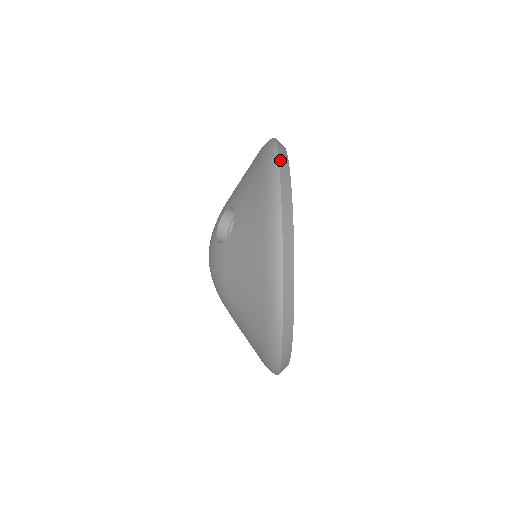
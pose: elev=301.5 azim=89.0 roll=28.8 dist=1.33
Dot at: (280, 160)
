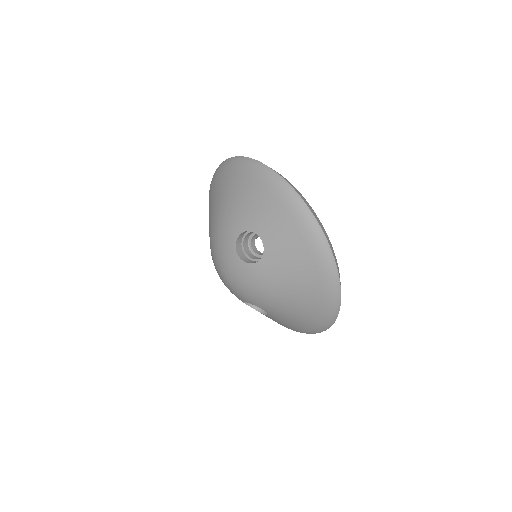
Dot at: (289, 183)
